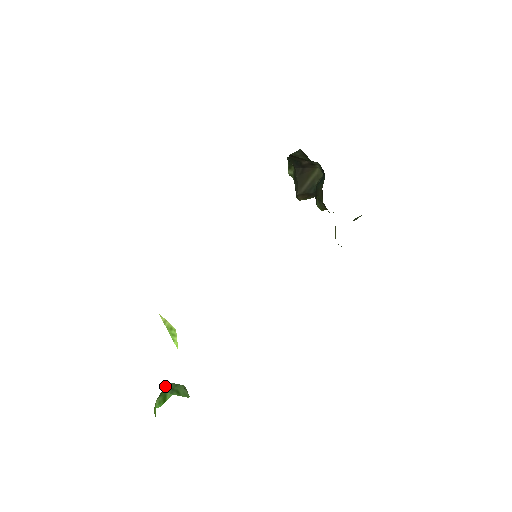
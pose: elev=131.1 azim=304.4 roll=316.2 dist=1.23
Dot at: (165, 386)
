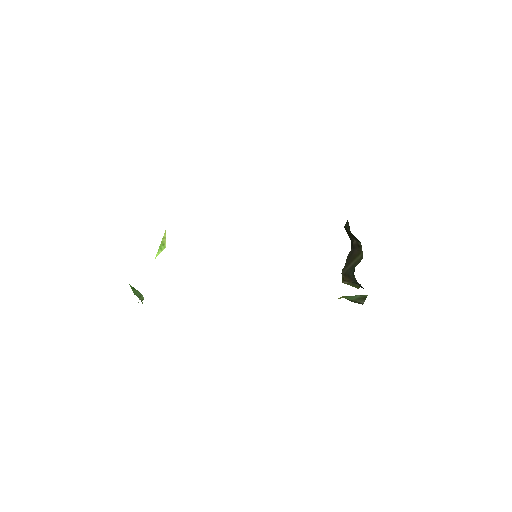
Dot at: occluded
